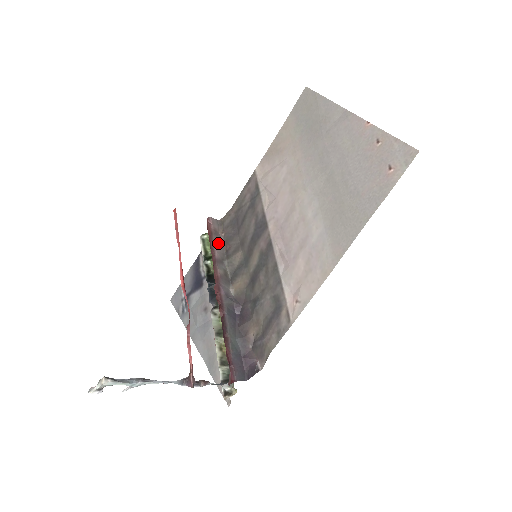
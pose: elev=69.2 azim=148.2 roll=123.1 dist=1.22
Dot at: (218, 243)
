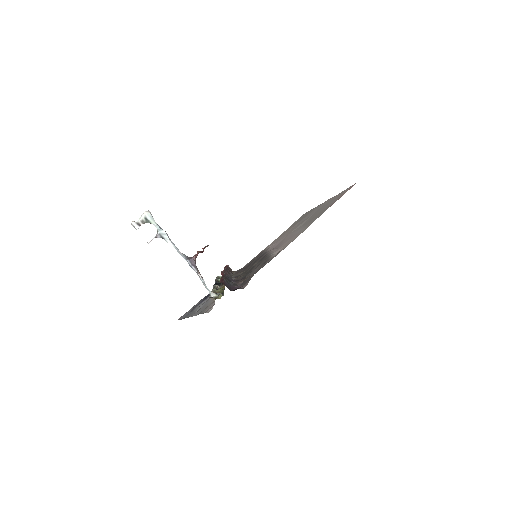
Dot at: (230, 271)
